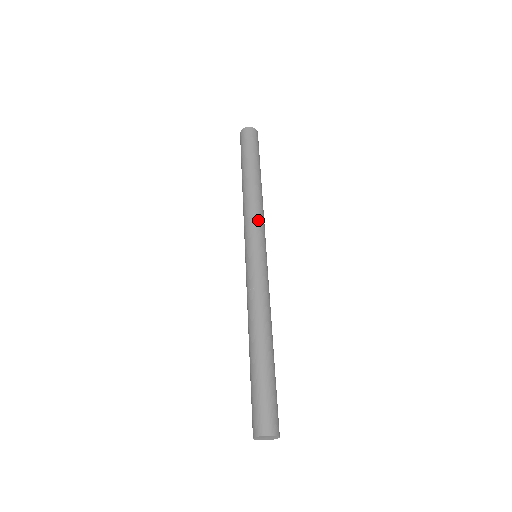
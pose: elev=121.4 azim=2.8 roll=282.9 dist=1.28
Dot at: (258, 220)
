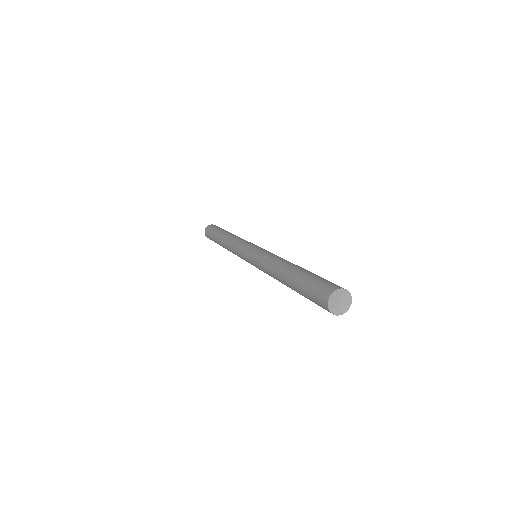
Dot at: occluded
